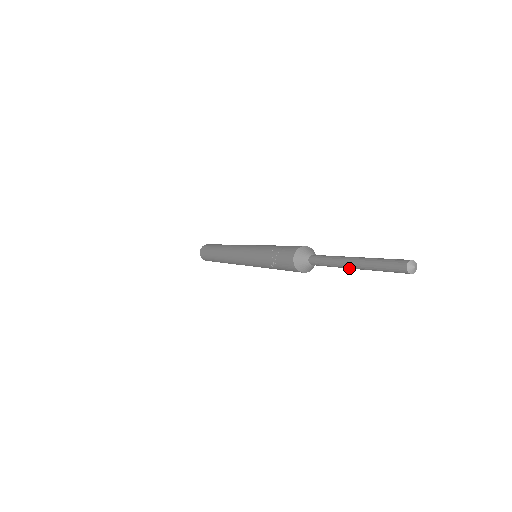
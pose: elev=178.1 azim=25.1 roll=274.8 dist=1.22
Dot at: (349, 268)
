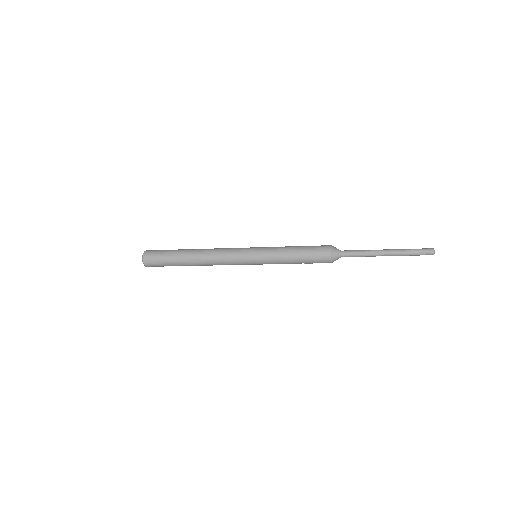
Dot at: occluded
